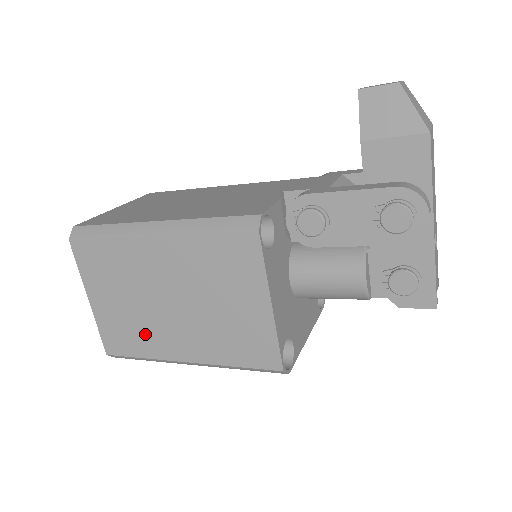
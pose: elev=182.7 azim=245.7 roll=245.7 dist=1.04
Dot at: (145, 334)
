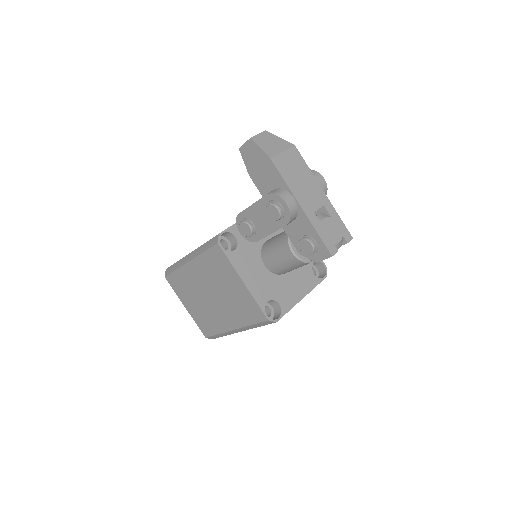
Dot at: (212, 319)
